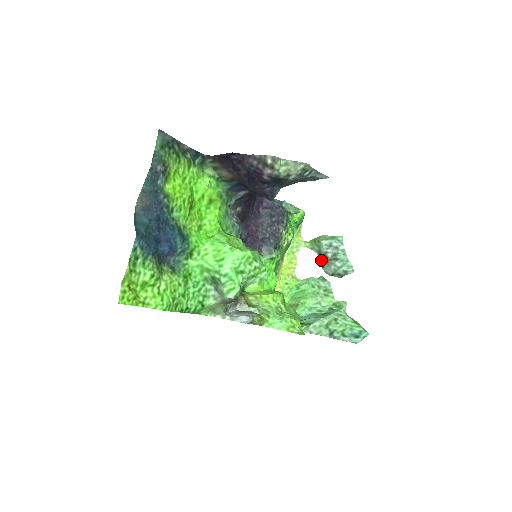
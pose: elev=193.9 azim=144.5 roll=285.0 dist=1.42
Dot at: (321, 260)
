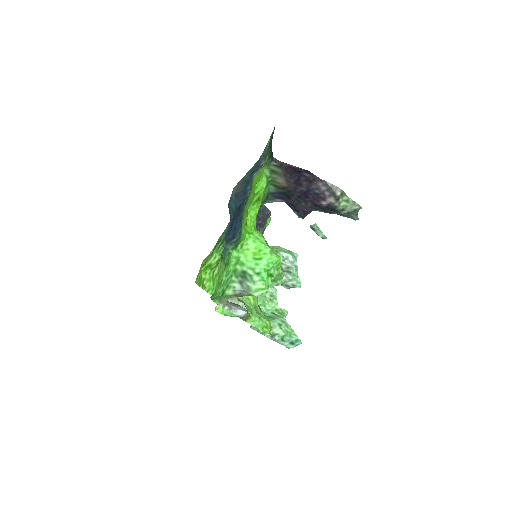
Dot at: occluded
